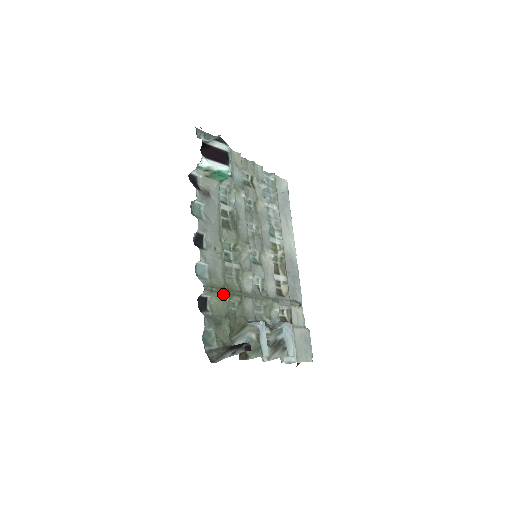
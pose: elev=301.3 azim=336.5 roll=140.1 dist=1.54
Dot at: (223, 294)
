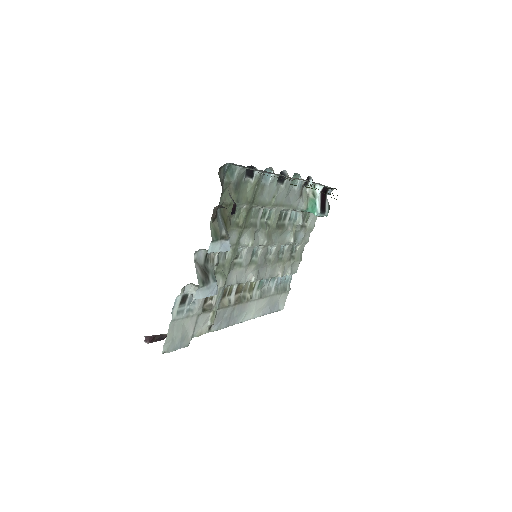
Dot at: (250, 200)
